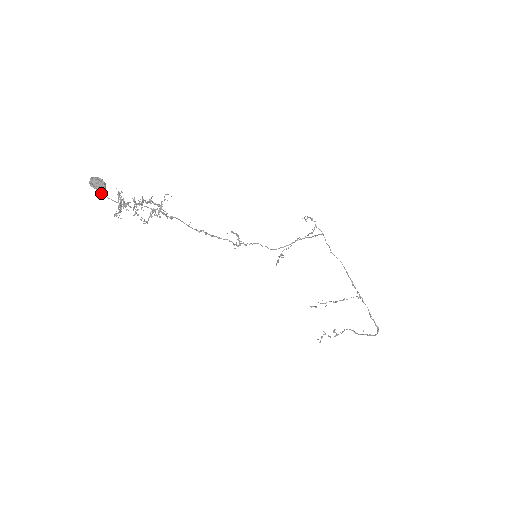
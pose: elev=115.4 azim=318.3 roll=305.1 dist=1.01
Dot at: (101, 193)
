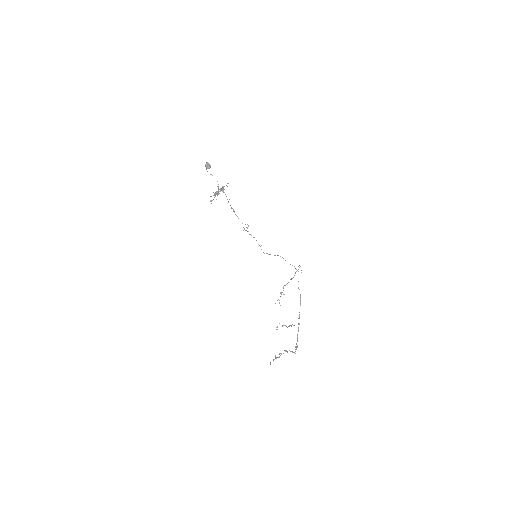
Dot at: (206, 169)
